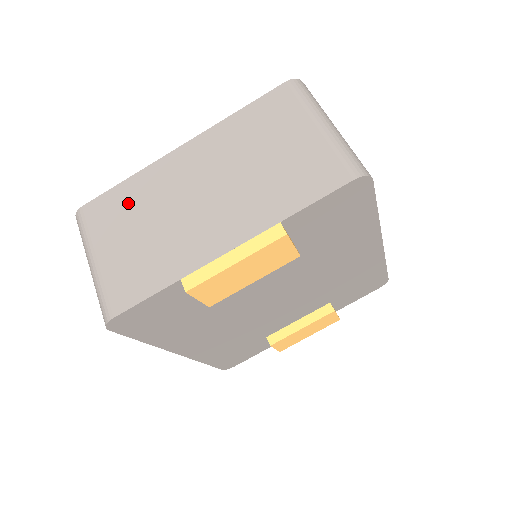
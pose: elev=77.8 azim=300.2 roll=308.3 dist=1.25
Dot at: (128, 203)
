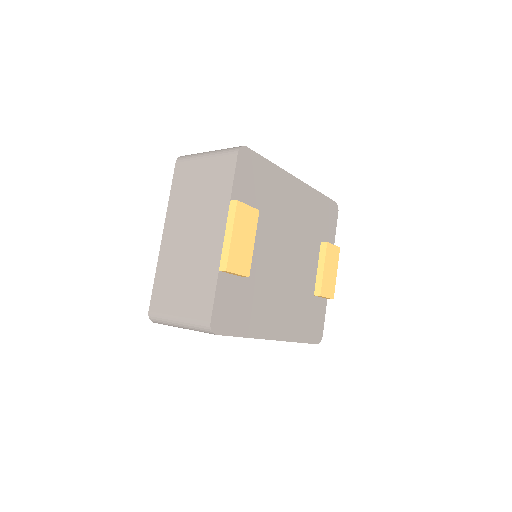
Dot at: (166, 281)
